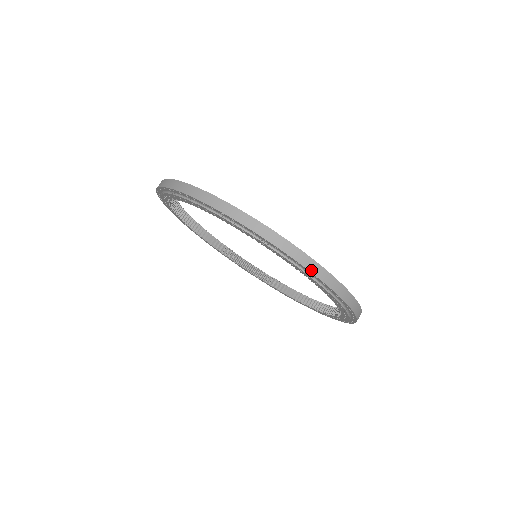
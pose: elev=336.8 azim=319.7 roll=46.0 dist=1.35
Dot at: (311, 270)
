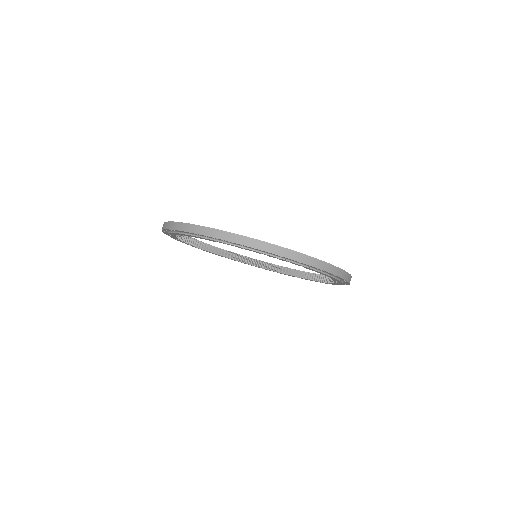
Dot at: (191, 231)
